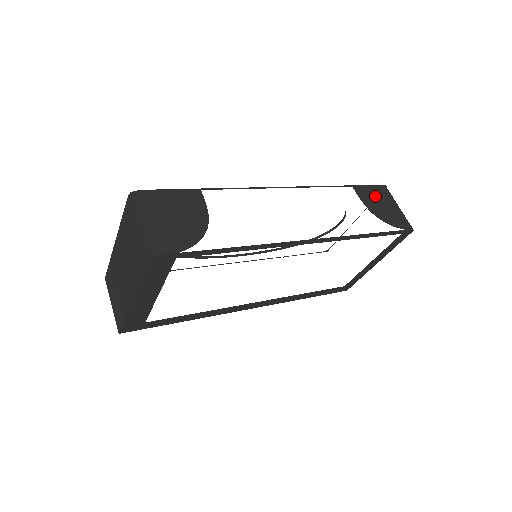
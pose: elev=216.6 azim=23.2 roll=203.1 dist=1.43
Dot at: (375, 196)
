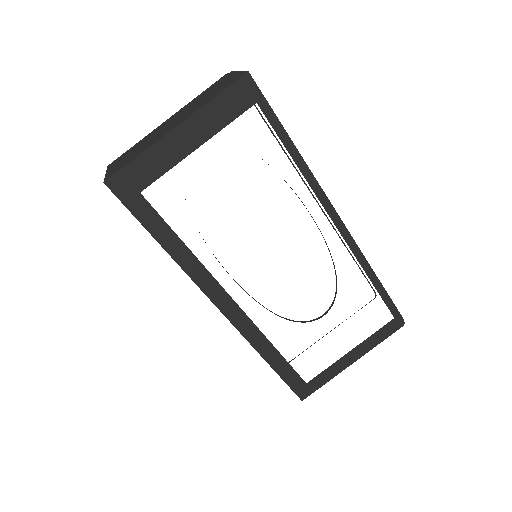
Dot at: occluded
